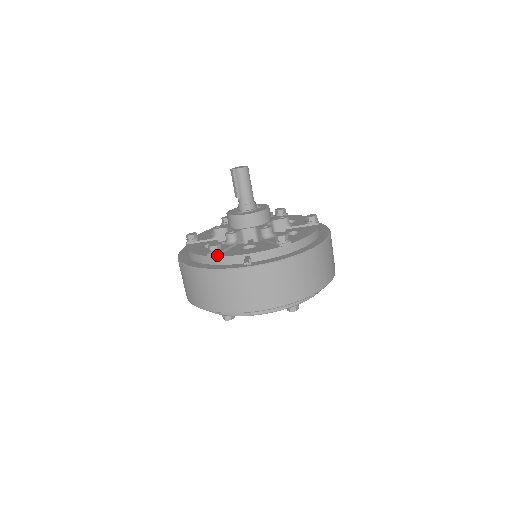
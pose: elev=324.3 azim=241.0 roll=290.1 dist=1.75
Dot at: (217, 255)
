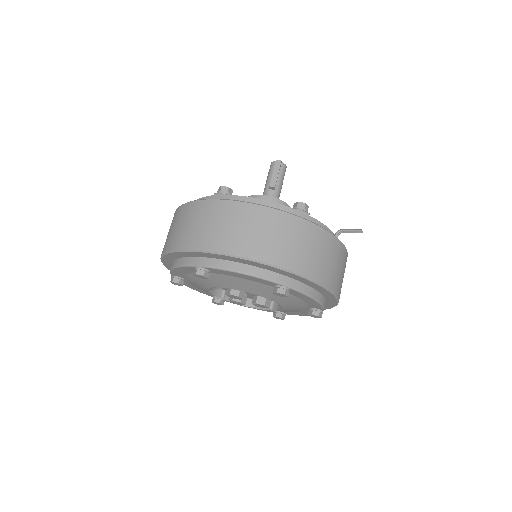
Dot at: occluded
